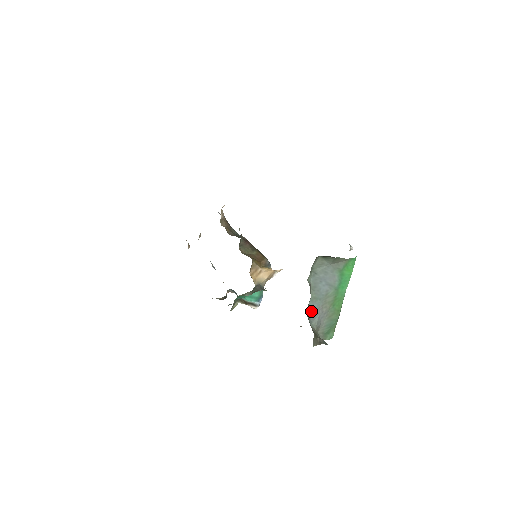
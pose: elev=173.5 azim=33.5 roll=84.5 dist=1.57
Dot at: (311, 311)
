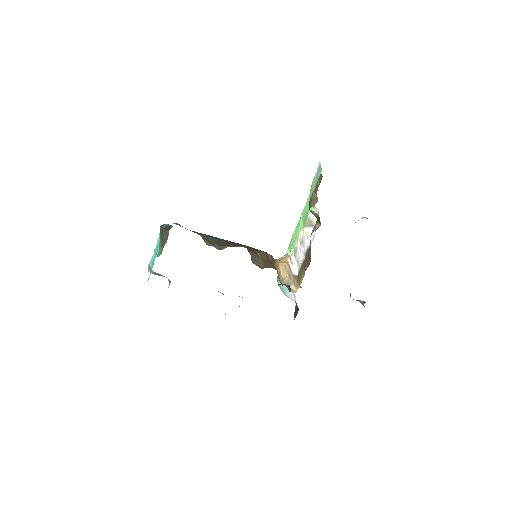
Dot at: occluded
